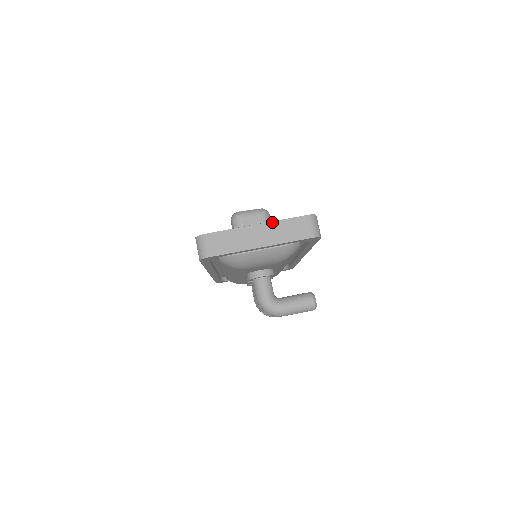
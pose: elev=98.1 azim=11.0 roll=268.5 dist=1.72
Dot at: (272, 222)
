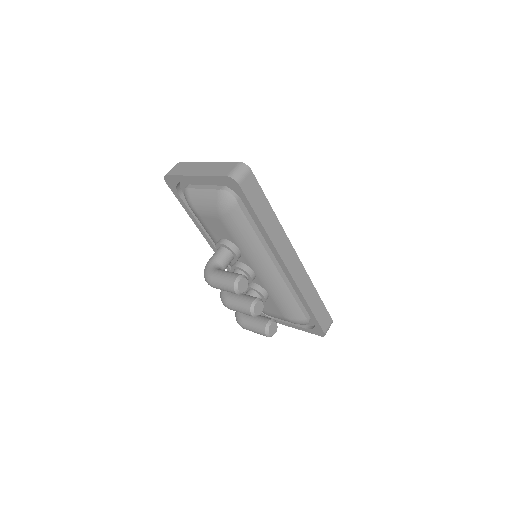
Dot at: (216, 162)
